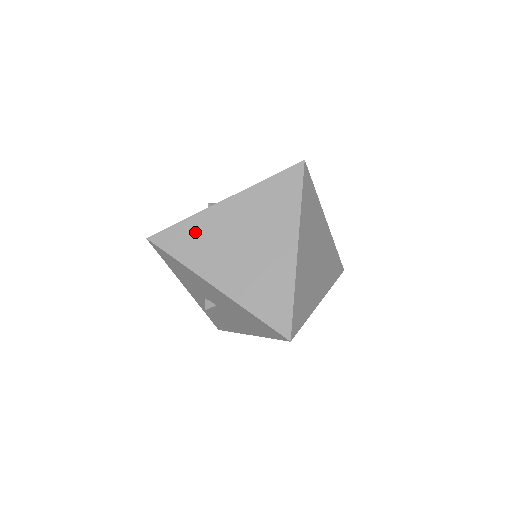
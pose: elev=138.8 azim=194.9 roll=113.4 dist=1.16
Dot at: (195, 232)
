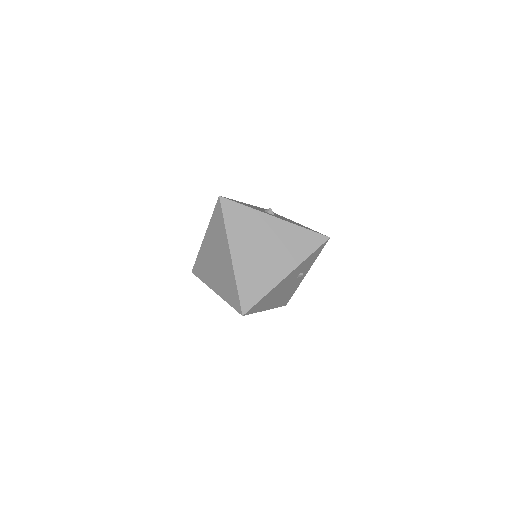
Dot at: (202, 262)
